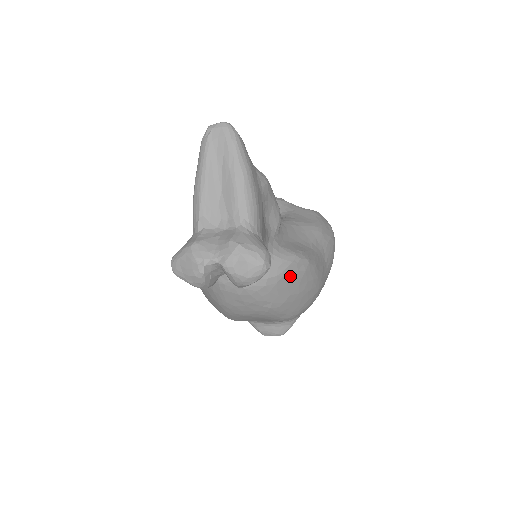
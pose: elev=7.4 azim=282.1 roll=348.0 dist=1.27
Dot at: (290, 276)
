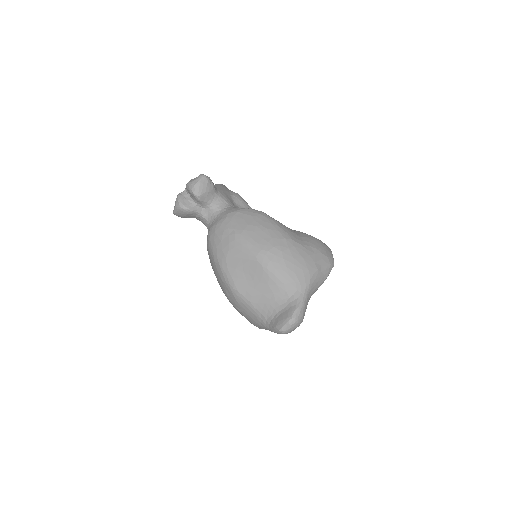
Dot at: (245, 213)
